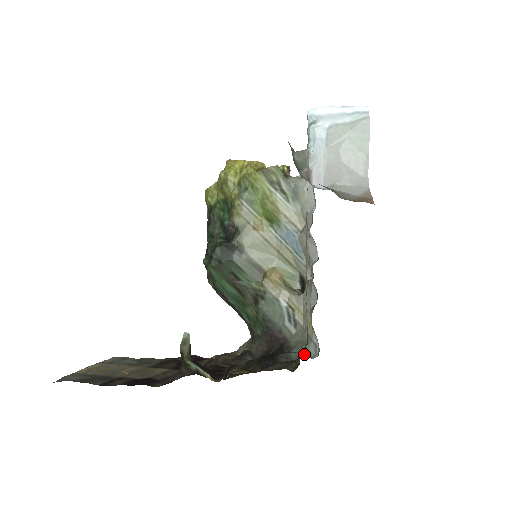
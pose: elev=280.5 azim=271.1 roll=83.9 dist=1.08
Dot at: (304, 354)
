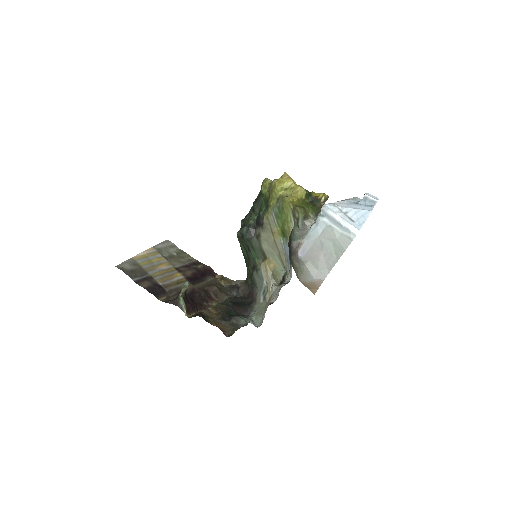
Dot at: (254, 320)
